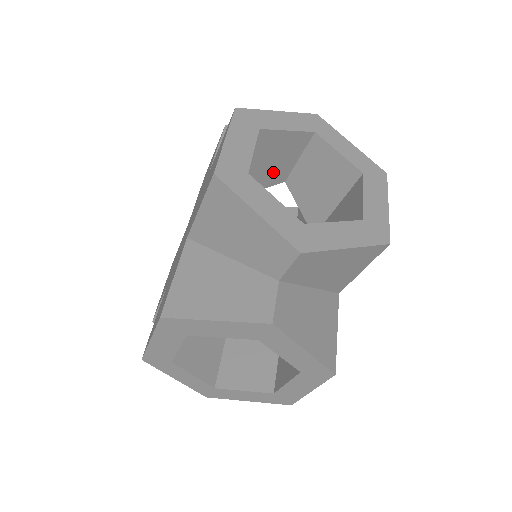
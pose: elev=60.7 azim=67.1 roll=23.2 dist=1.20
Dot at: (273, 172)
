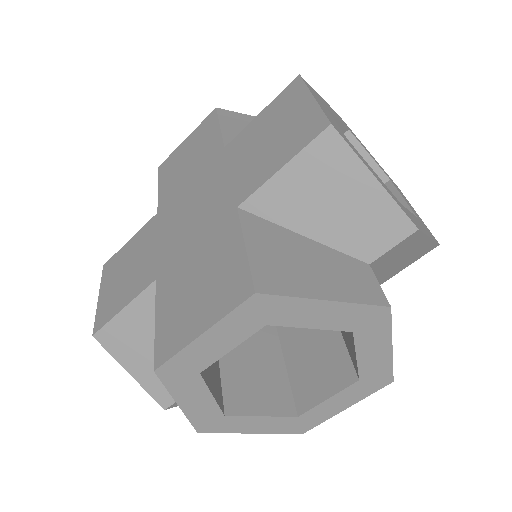
Dot at: occluded
